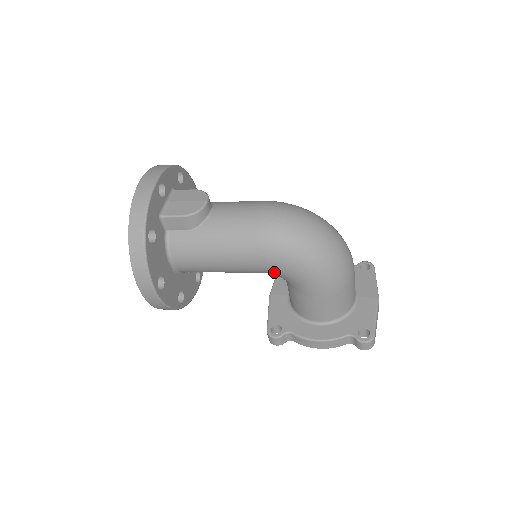
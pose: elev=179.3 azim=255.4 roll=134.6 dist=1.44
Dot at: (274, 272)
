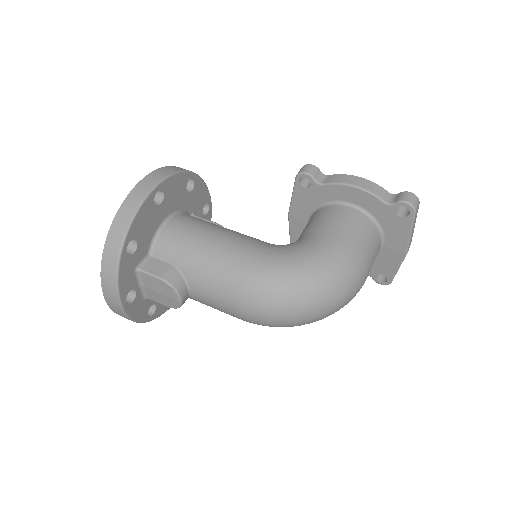
Dot at: occluded
